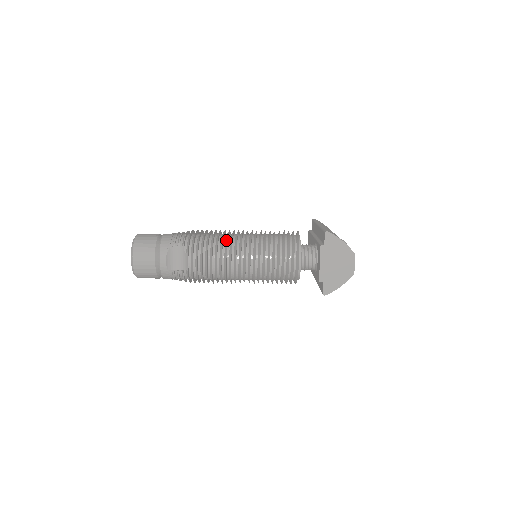
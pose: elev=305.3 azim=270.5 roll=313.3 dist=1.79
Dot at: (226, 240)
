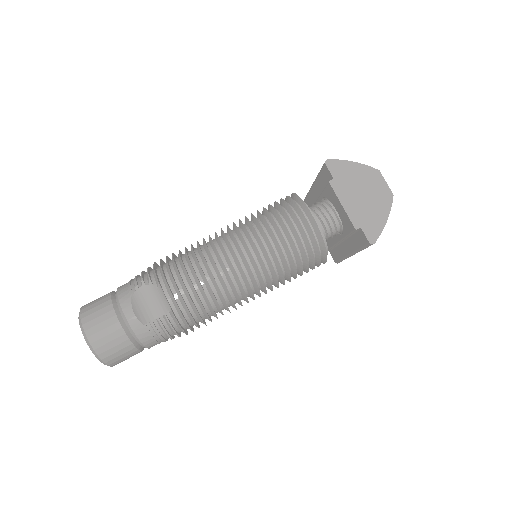
Dot at: (204, 245)
